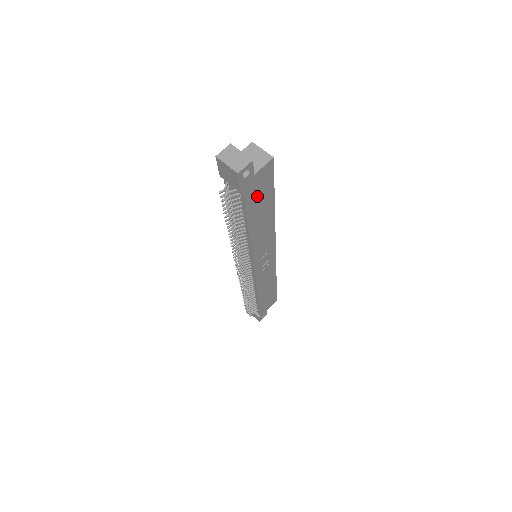
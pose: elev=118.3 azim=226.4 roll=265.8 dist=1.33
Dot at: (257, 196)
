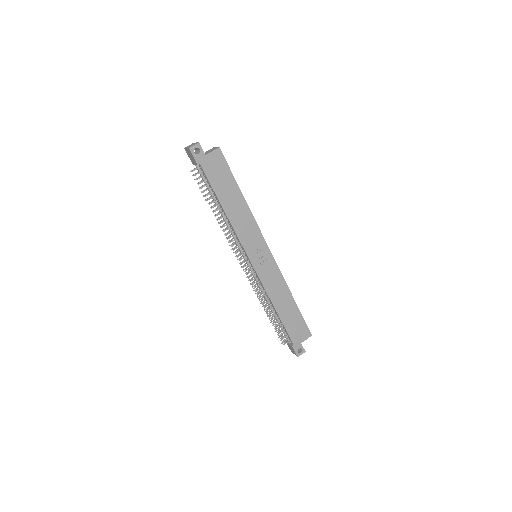
Dot at: (217, 176)
